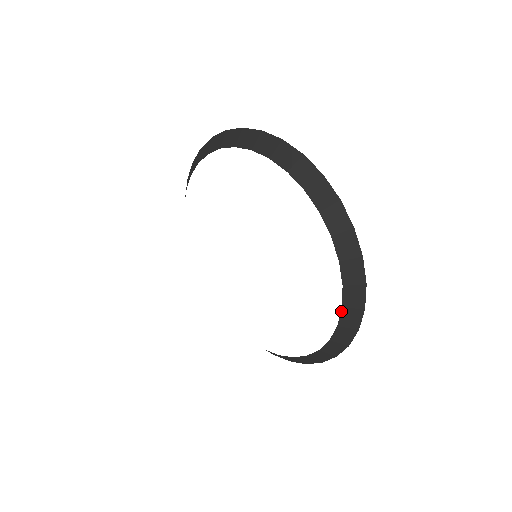
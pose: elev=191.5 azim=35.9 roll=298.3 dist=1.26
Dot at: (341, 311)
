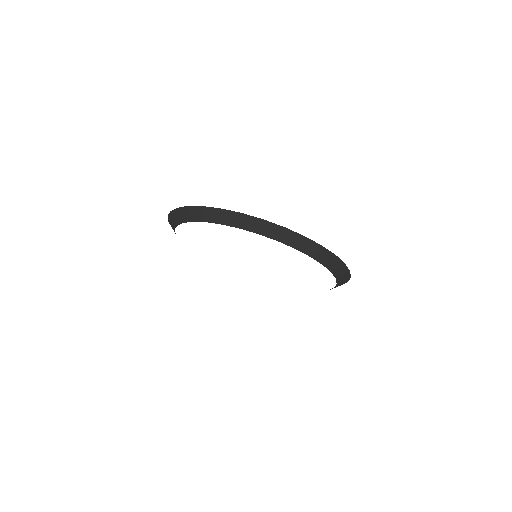
Dot at: occluded
